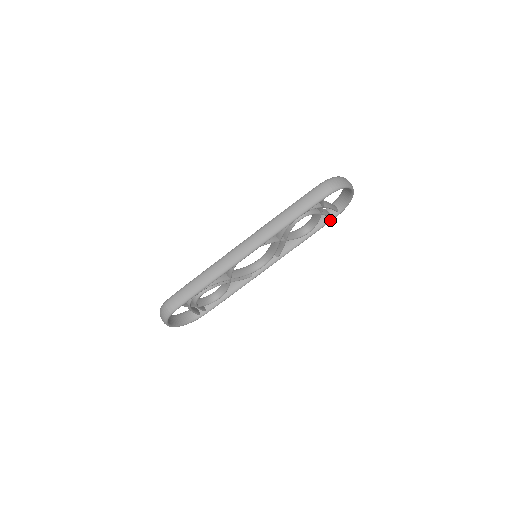
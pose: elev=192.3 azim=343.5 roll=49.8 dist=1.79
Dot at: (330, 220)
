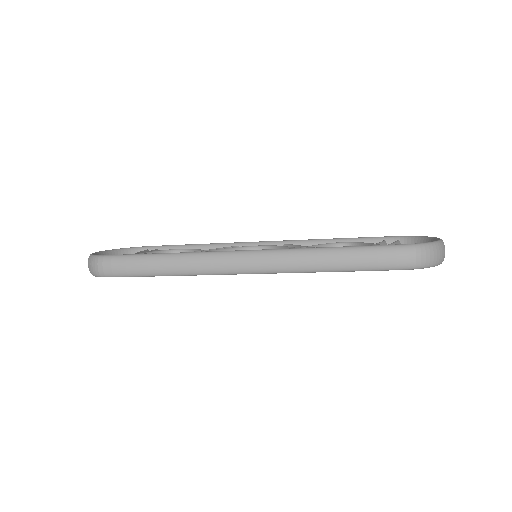
Dot at: occluded
